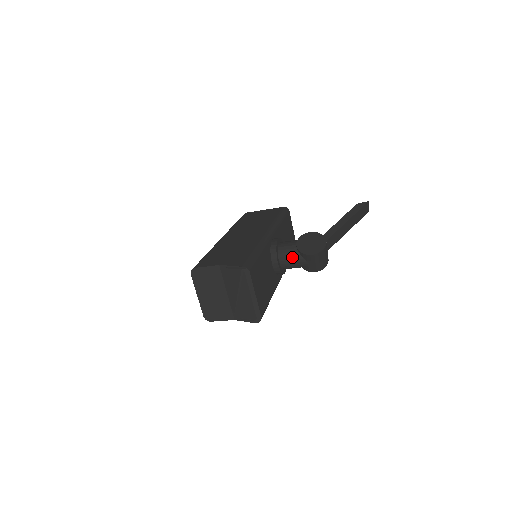
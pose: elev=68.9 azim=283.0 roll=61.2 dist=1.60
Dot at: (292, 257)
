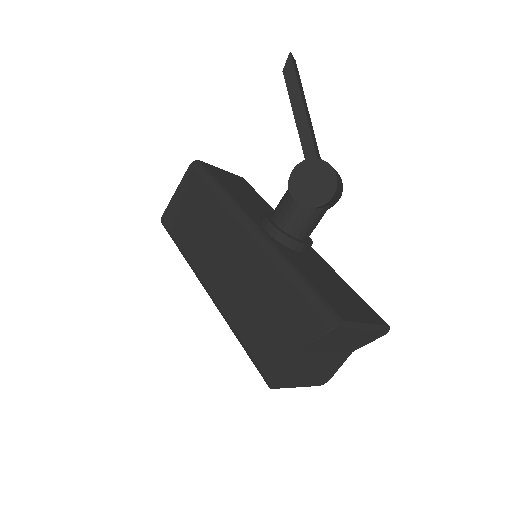
Dot at: (310, 221)
